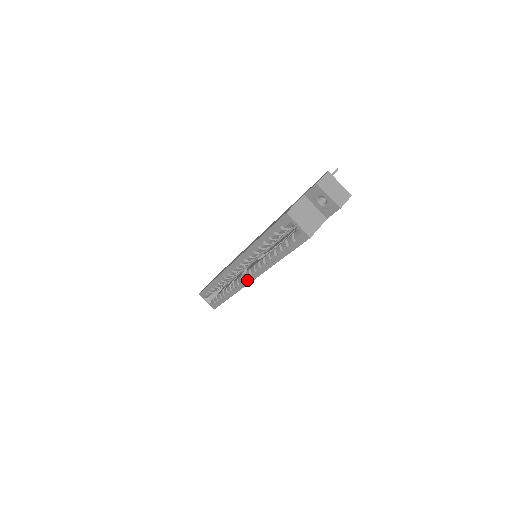
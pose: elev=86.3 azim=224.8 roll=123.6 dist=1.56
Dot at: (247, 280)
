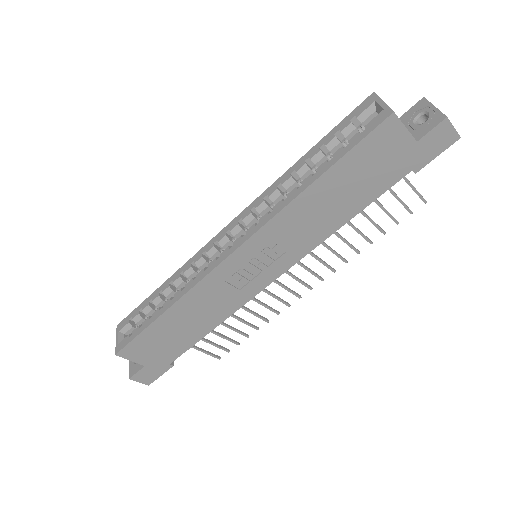
Dot at: (228, 252)
